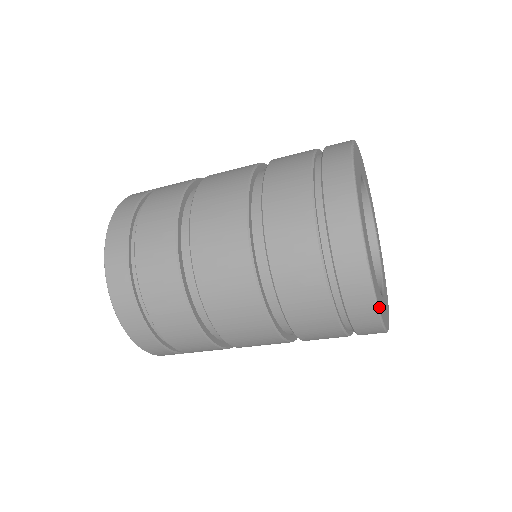
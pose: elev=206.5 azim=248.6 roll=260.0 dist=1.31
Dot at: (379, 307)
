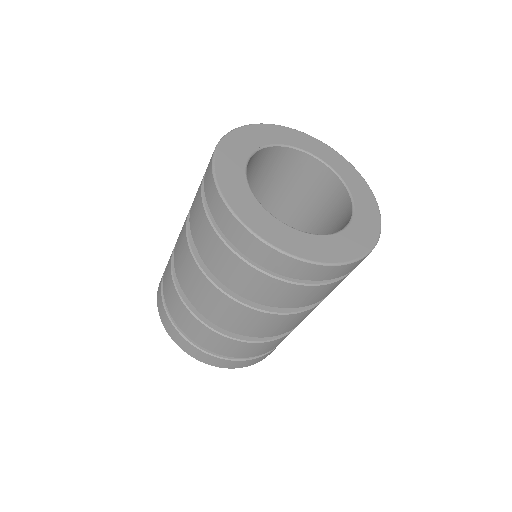
Dot at: (298, 256)
